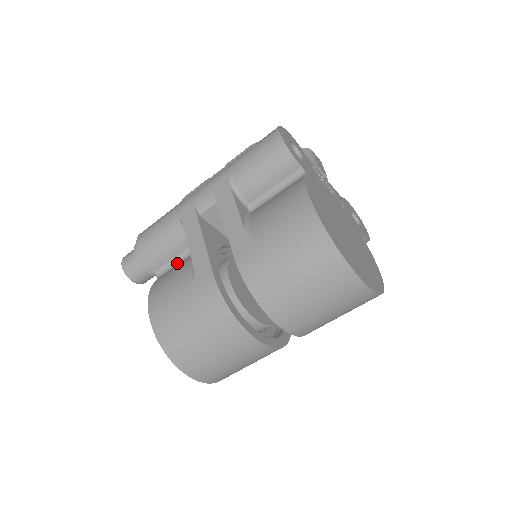
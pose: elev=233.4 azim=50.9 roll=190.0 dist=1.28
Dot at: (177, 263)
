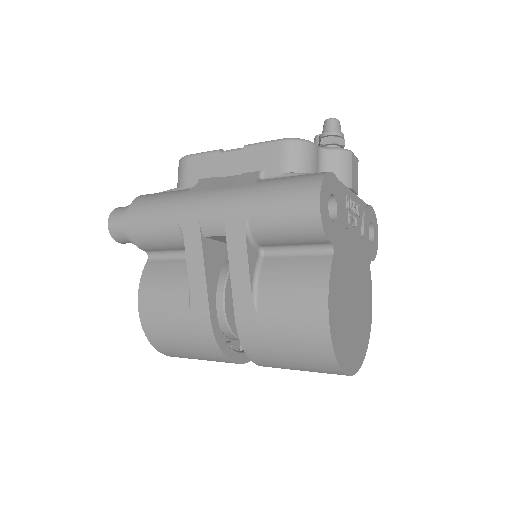
Dot at: (171, 256)
